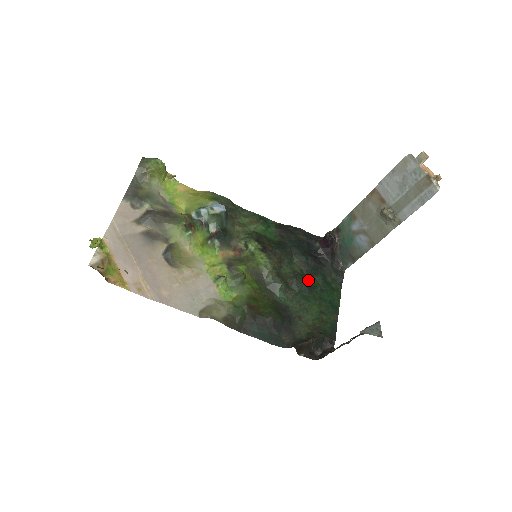
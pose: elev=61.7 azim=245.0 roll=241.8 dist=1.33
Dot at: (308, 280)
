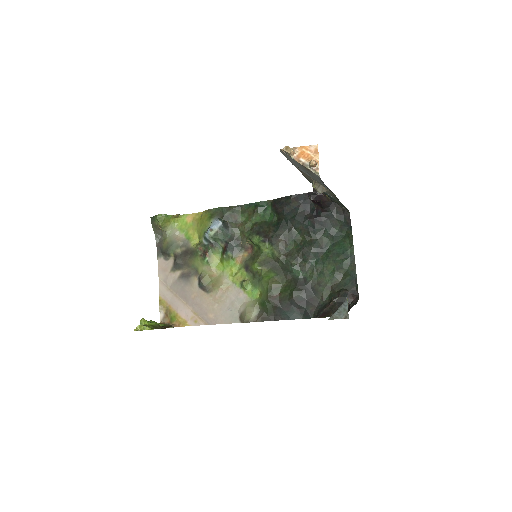
Dot at: (316, 243)
